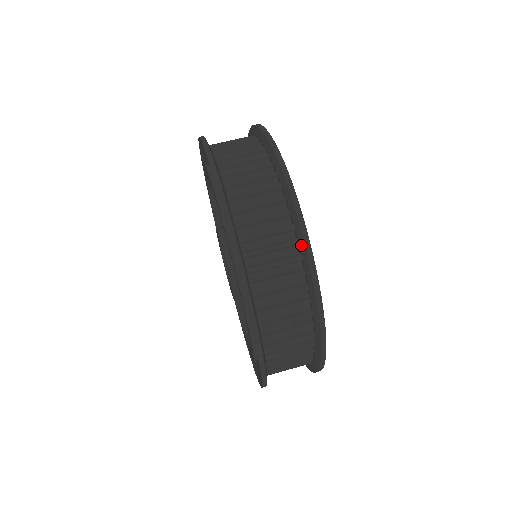
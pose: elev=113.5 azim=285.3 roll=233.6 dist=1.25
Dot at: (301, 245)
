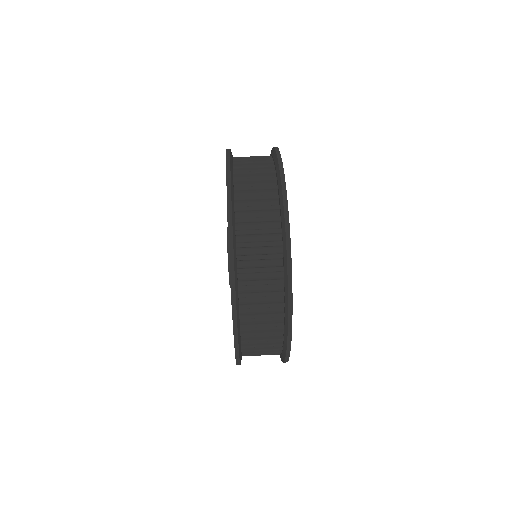
Dot at: (286, 310)
